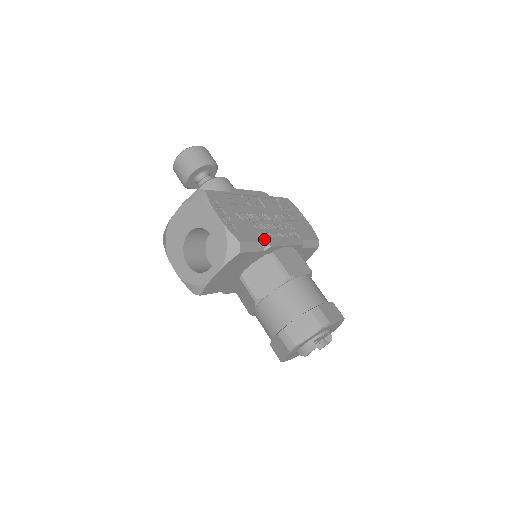
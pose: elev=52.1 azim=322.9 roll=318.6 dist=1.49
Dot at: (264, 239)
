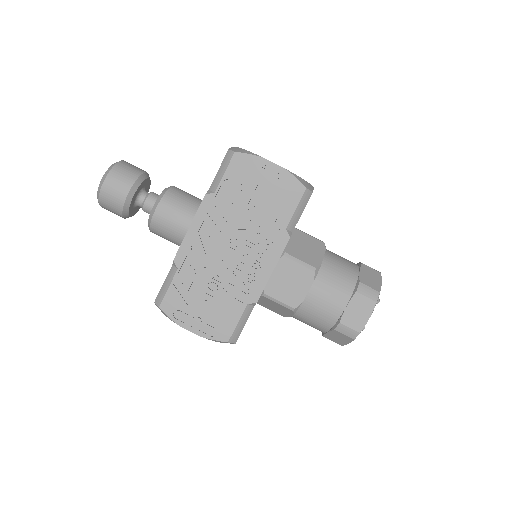
Dot at: (245, 300)
